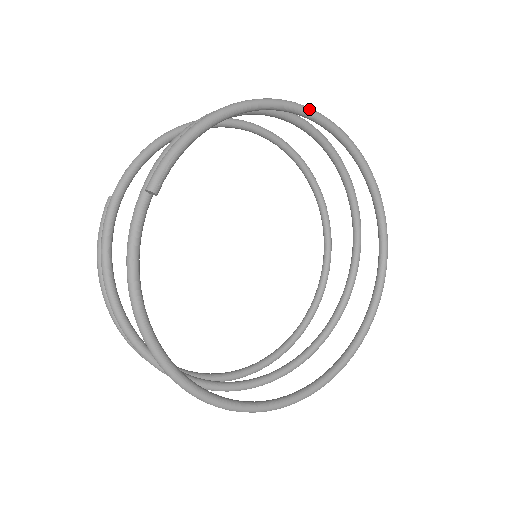
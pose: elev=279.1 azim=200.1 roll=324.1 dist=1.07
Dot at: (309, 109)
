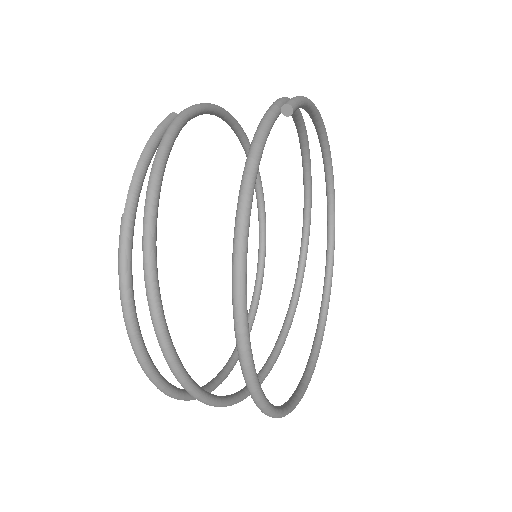
Dot at: occluded
